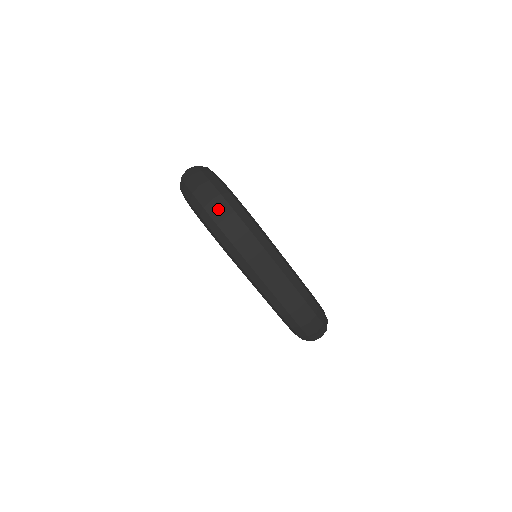
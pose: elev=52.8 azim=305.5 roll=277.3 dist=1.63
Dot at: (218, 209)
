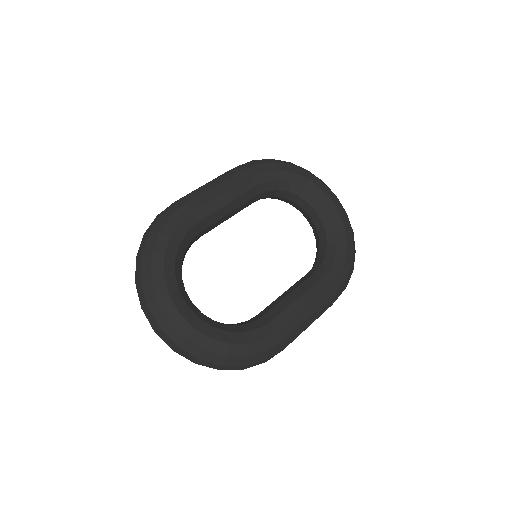
Dot at: occluded
